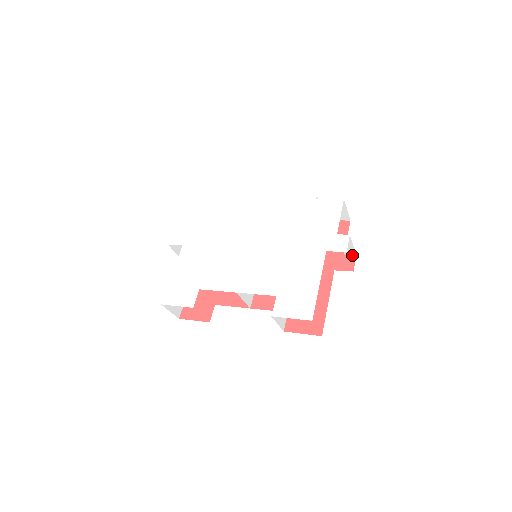
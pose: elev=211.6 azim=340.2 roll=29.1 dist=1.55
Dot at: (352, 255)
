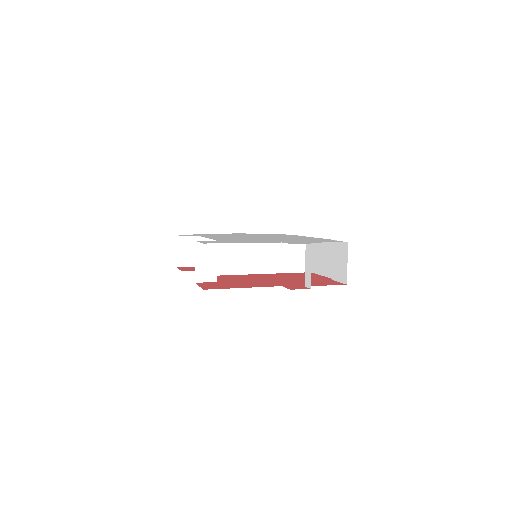
Dot at: (308, 288)
